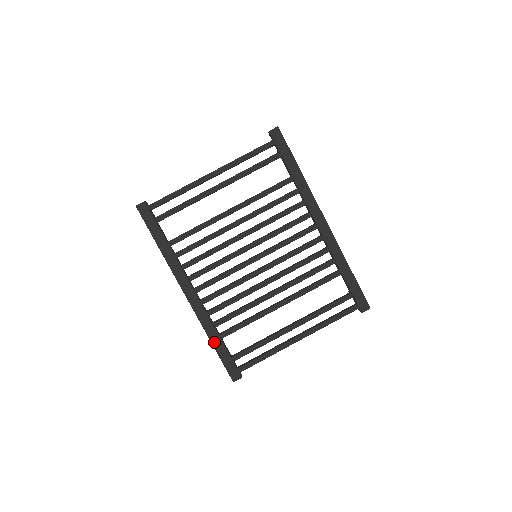
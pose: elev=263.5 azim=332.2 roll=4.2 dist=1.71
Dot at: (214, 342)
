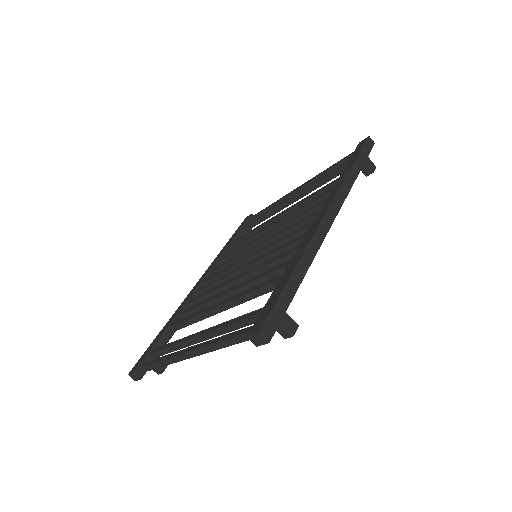
Dot at: (164, 328)
